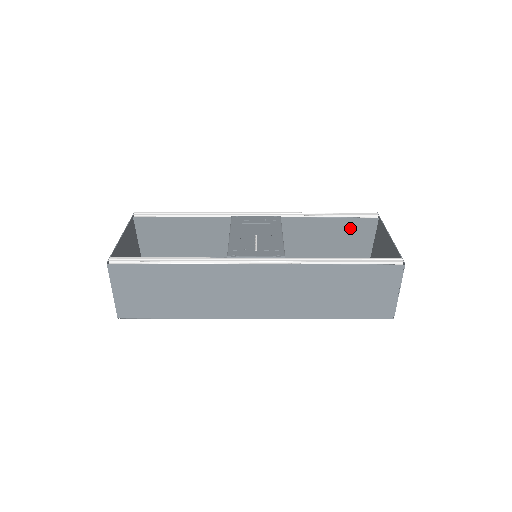
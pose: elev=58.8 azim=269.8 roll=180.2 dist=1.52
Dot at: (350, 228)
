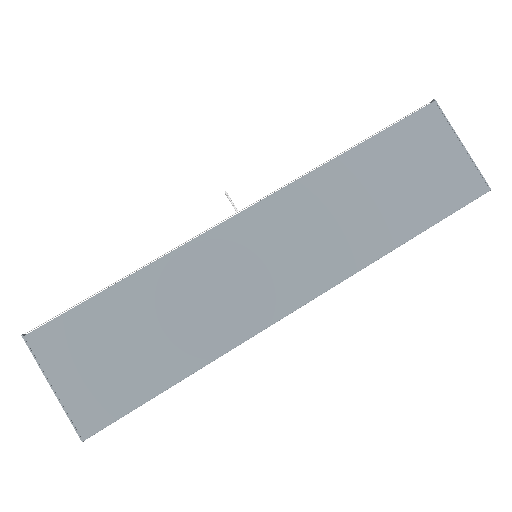
Dot at: occluded
